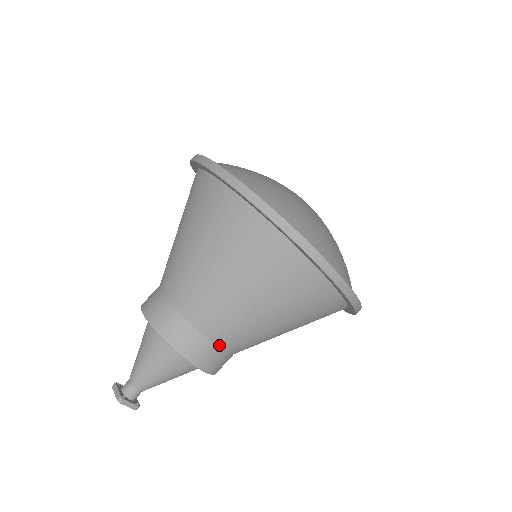
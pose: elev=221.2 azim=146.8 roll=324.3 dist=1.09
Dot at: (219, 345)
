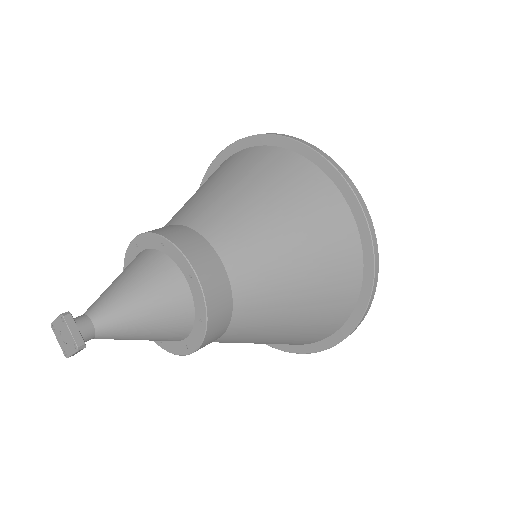
Dot at: (223, 259)
